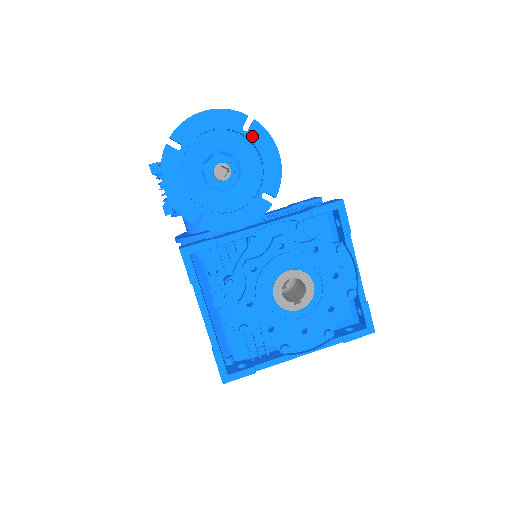
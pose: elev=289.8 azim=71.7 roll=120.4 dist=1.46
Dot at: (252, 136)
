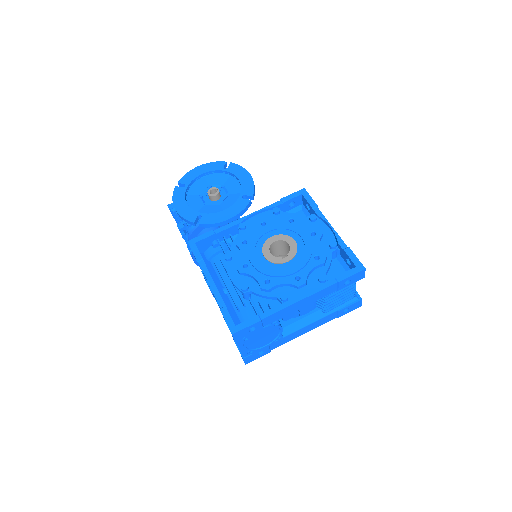
Dot at: (230, 170)
